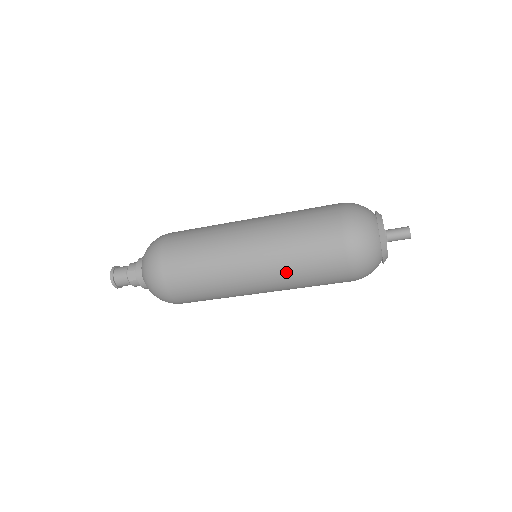
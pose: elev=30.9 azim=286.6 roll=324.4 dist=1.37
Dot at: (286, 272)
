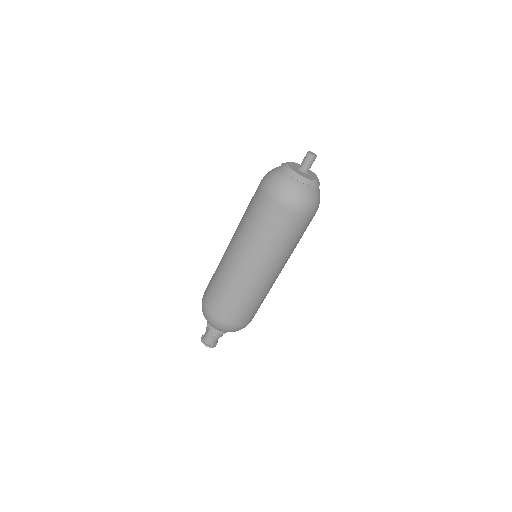
Dot at: (248, 237)
